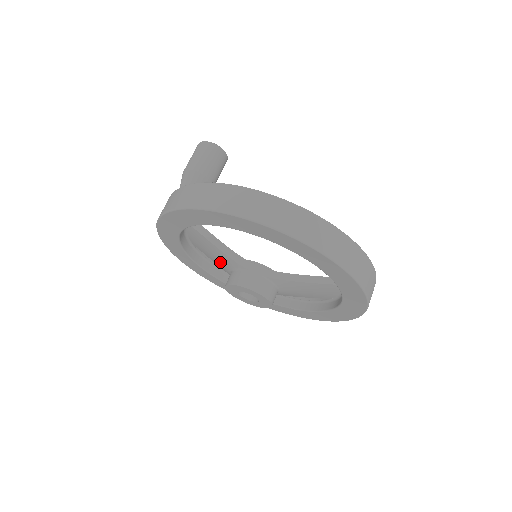
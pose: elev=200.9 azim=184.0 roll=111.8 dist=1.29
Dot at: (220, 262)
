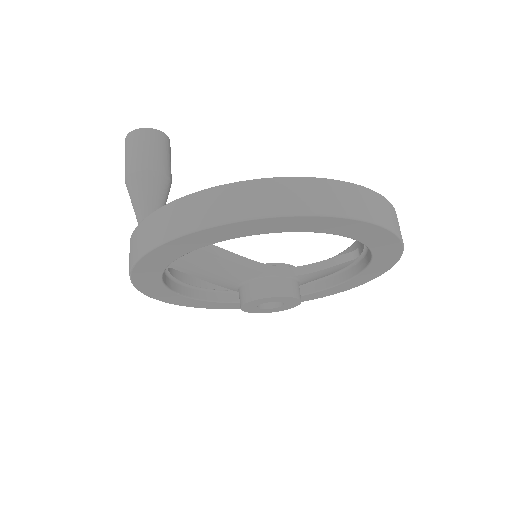
Dot at: (224, 277)
